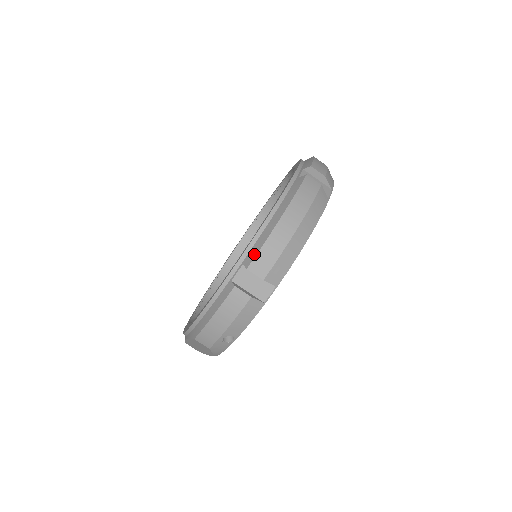
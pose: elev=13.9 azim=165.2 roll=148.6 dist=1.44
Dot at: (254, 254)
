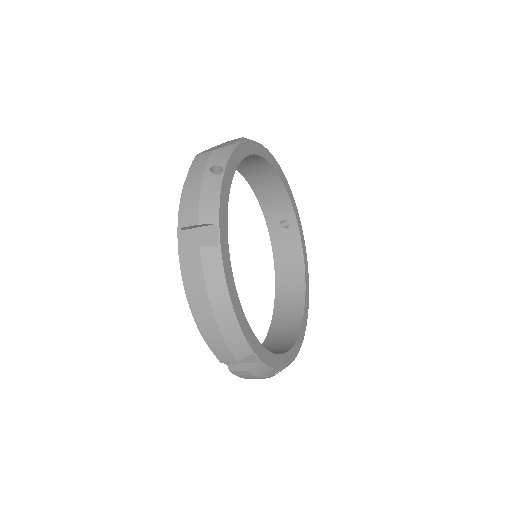
Dot at: (213, 352)
